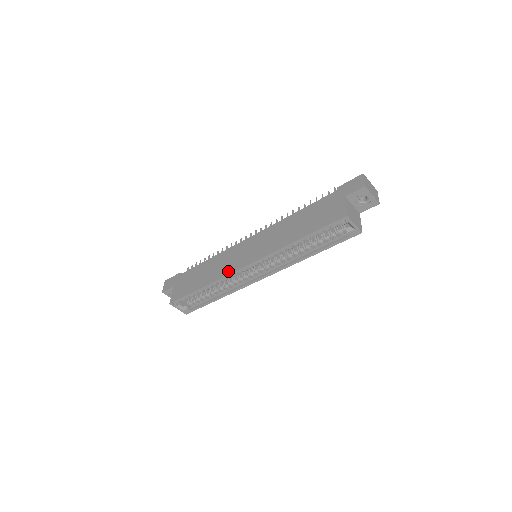
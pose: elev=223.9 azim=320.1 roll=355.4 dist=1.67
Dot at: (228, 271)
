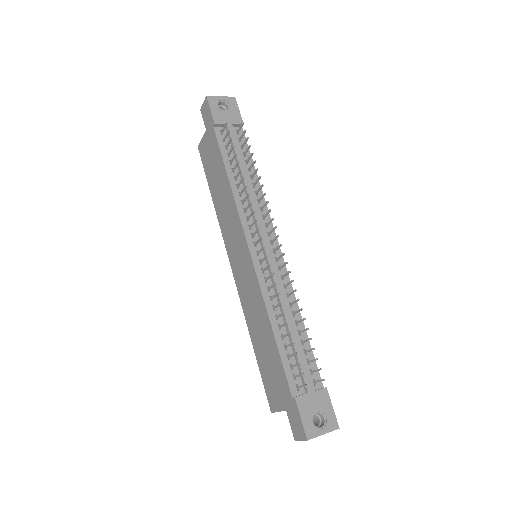
Dot at: (225, 238)
